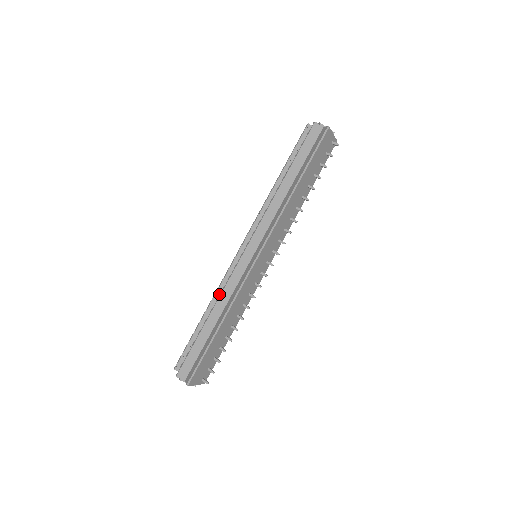
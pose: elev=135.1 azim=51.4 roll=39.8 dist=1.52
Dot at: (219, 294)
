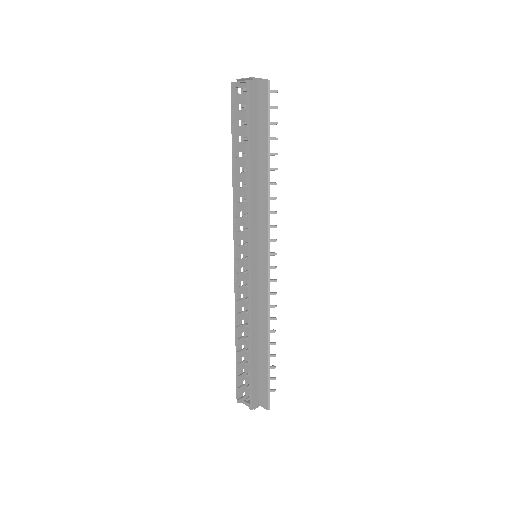
Dot at: (240, 313)
